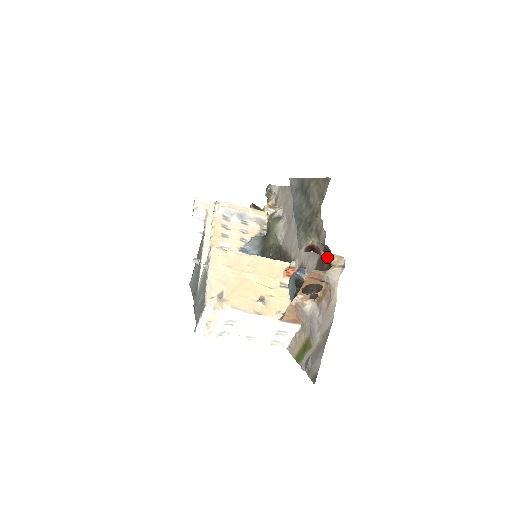
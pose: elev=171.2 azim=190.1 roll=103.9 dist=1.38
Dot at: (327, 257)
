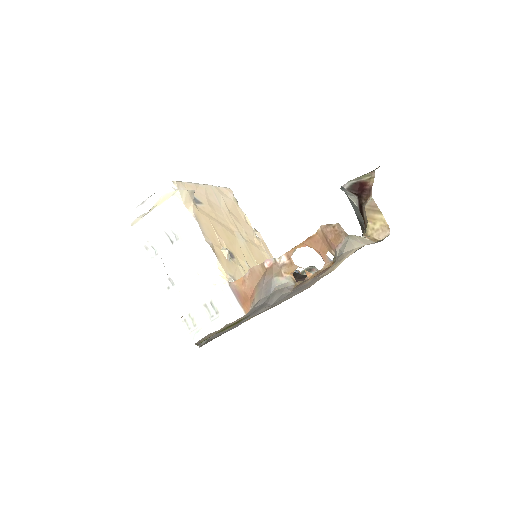
Dot at: (370, 213)
